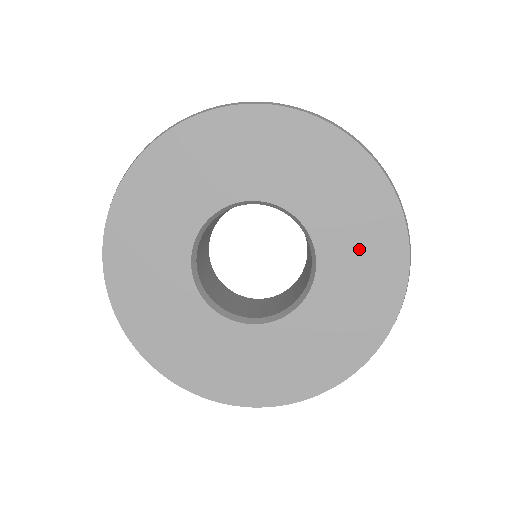
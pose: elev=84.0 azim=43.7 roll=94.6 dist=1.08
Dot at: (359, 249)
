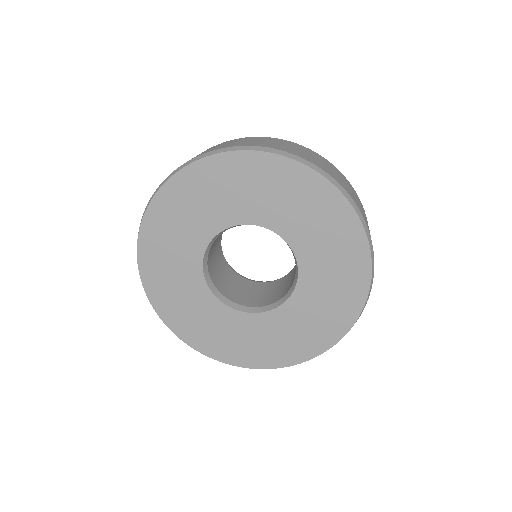
Dot at: (310, 218)
